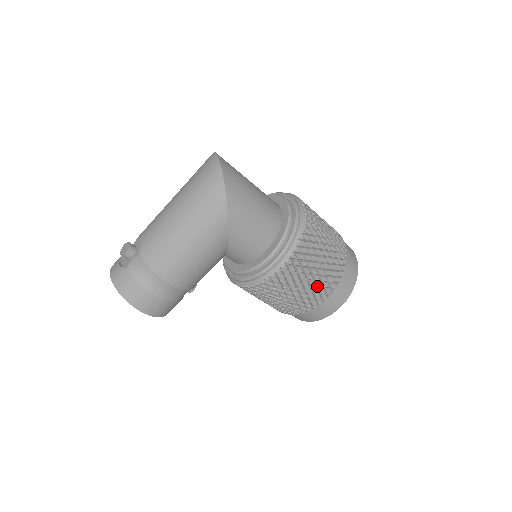
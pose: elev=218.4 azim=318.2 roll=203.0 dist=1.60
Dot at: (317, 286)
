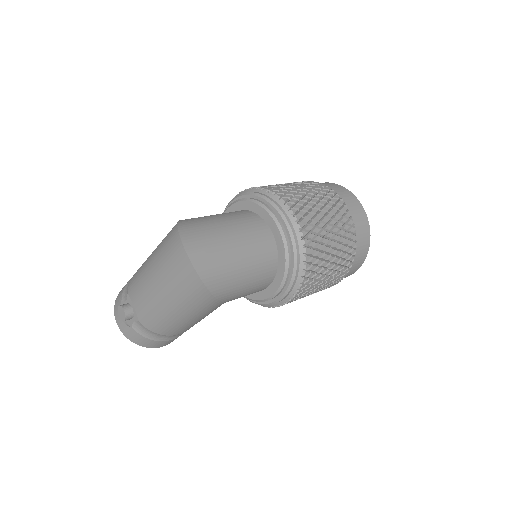
Dot at: occluded
